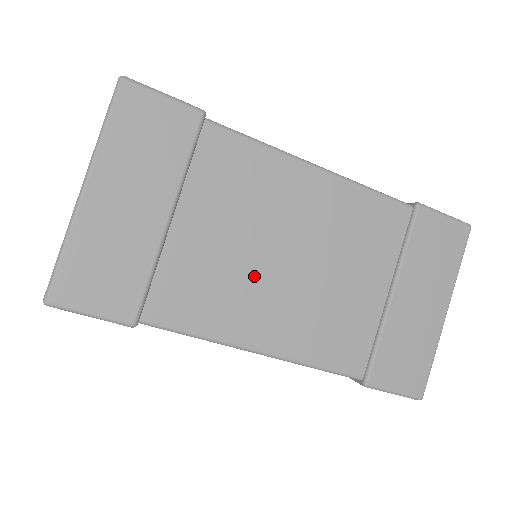
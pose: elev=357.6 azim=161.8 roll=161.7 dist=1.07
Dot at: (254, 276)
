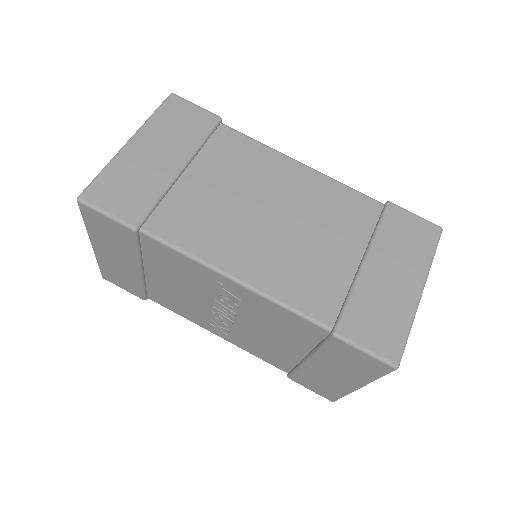
Dot at: (239, 221)
